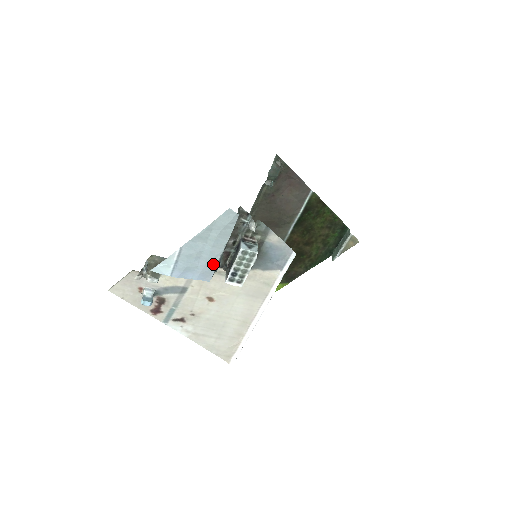
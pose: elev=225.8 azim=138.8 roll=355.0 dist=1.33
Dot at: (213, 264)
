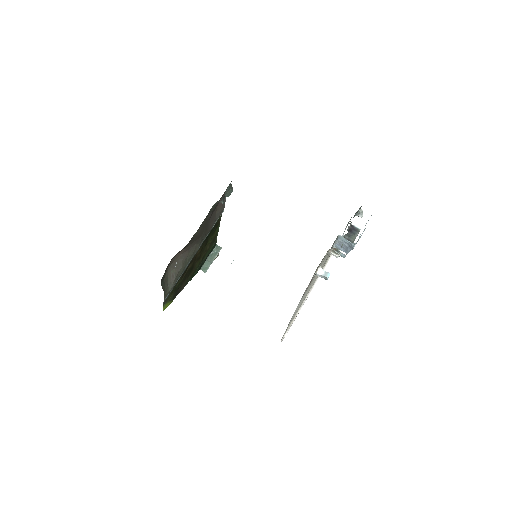
Dot at: occluded
